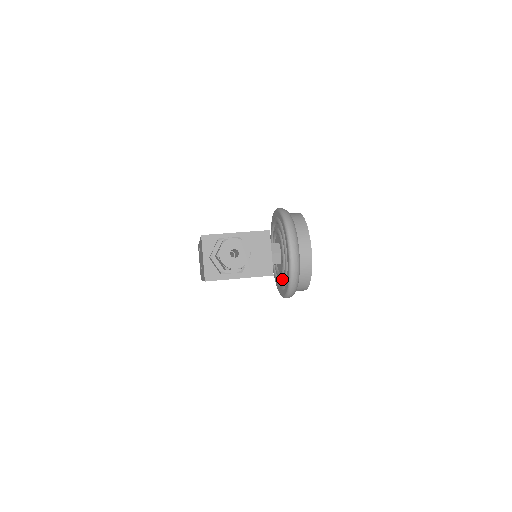
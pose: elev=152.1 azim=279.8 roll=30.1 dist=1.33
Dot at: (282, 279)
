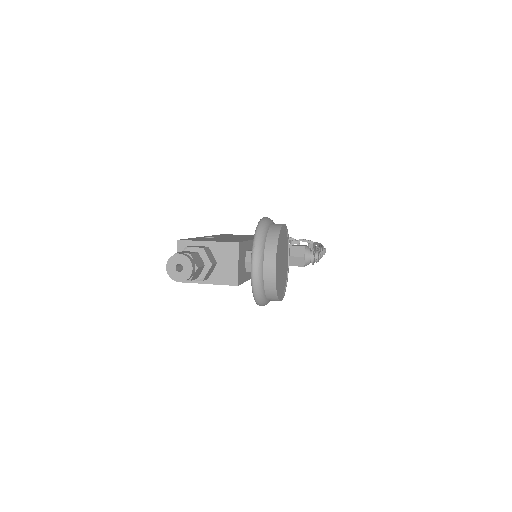
Dot at: occluded
